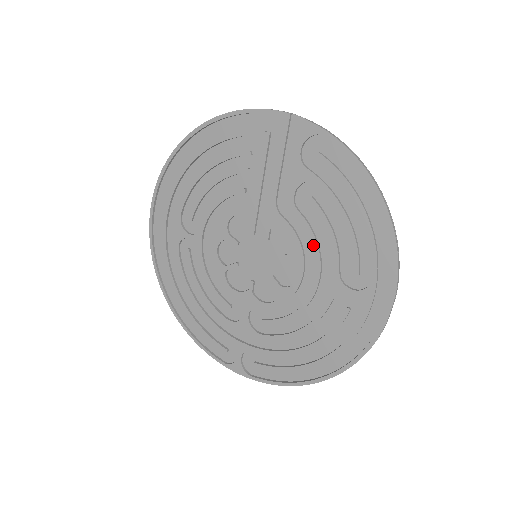
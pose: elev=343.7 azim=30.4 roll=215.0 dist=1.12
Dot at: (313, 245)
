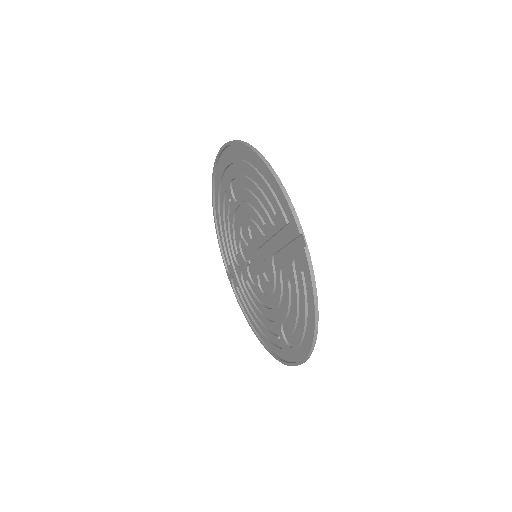
Dot at: occluded
